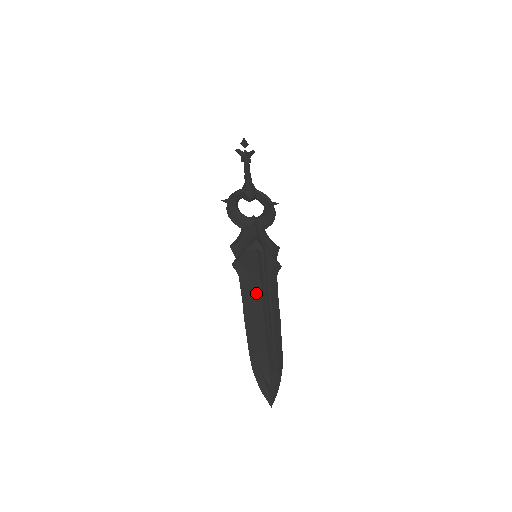
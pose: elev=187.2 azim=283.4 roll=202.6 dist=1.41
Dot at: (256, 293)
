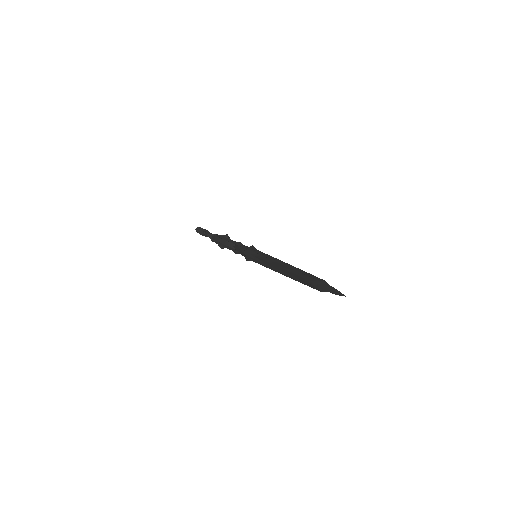
Dot at: (276, 260)
